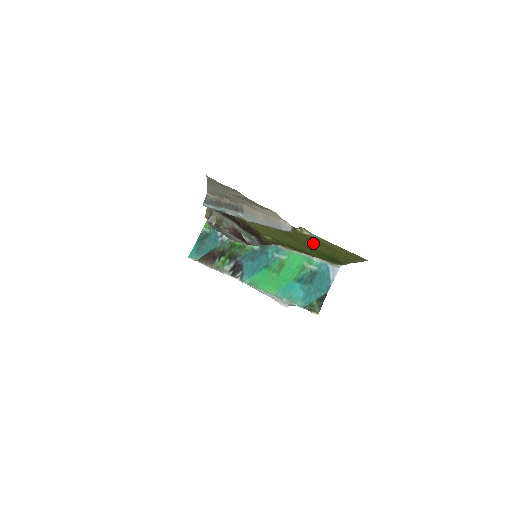
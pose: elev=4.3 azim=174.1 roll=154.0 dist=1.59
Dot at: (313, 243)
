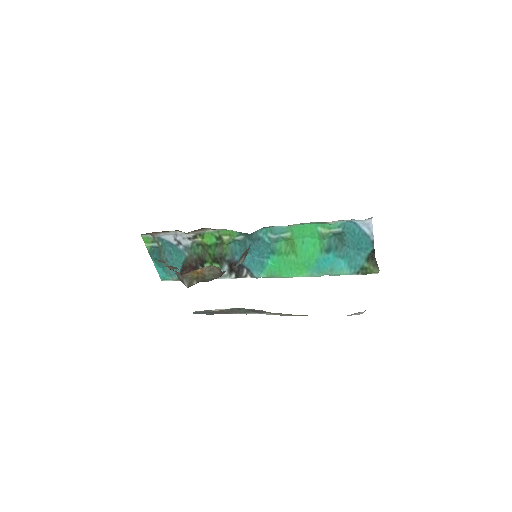
Dot at: occluded
